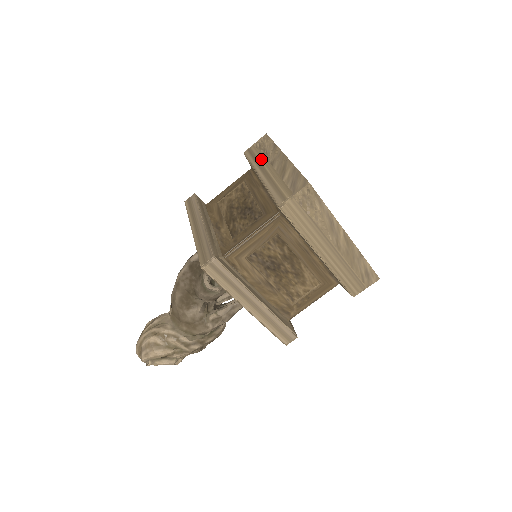
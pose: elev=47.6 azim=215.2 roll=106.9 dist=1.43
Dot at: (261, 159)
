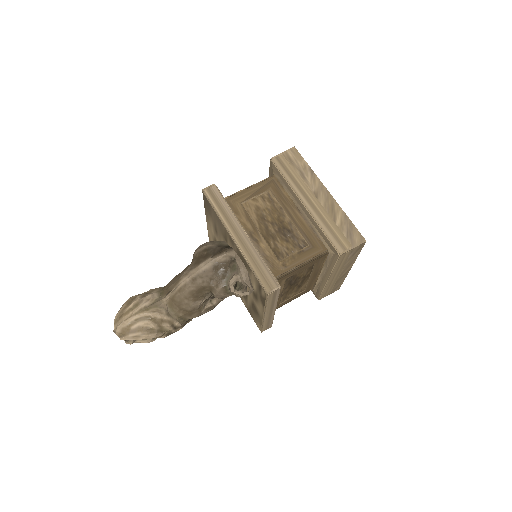
Dot at: (300, 182)
